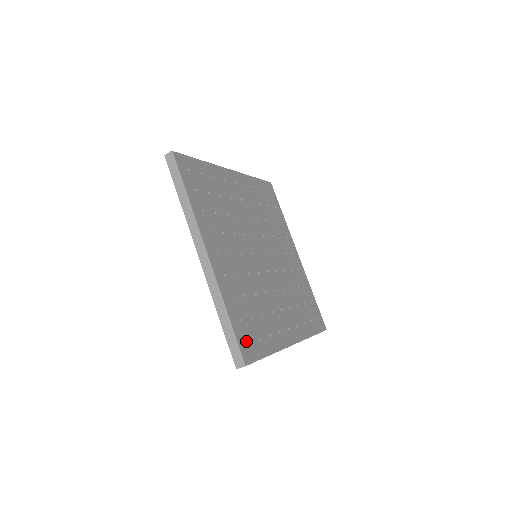
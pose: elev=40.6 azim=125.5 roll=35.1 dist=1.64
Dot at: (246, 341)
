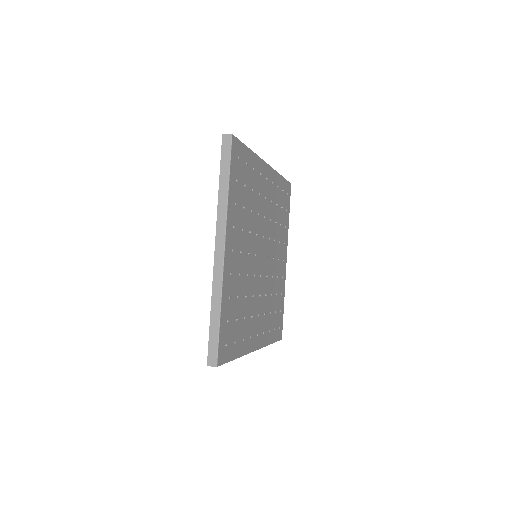
Dot at: (225, 342)
